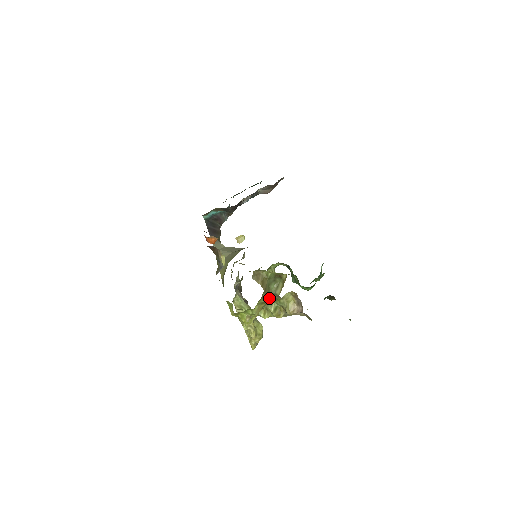
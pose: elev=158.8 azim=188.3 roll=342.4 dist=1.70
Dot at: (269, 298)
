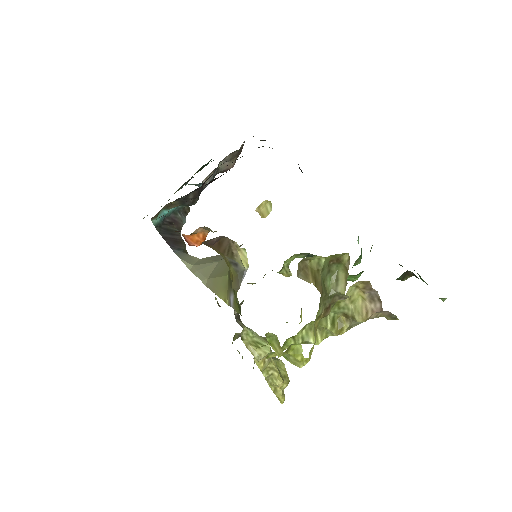
Dot at: (326, 305)
